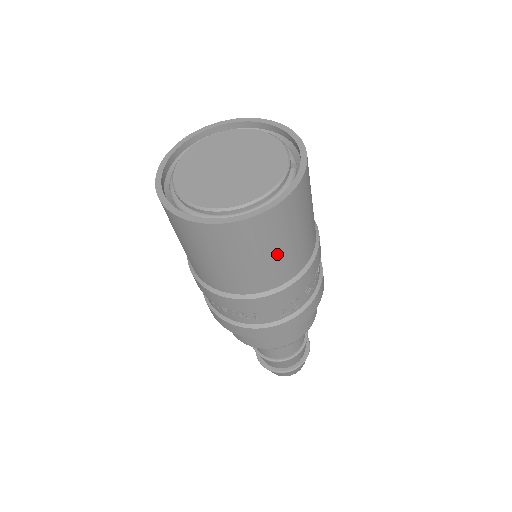
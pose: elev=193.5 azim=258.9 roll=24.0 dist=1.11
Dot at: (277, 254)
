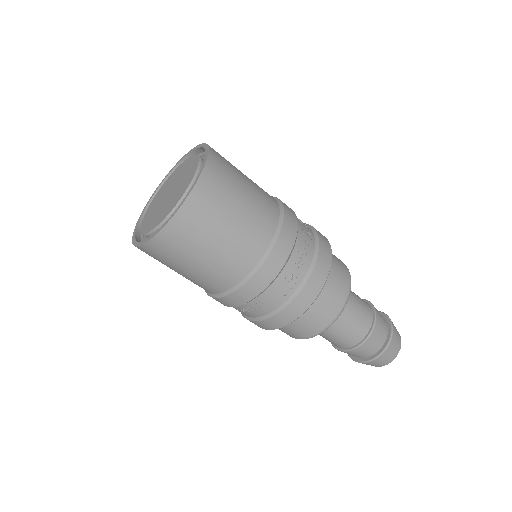
Dot at: (224, 239)
